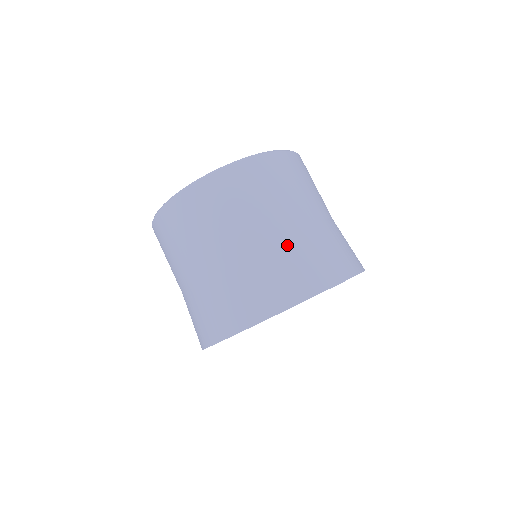
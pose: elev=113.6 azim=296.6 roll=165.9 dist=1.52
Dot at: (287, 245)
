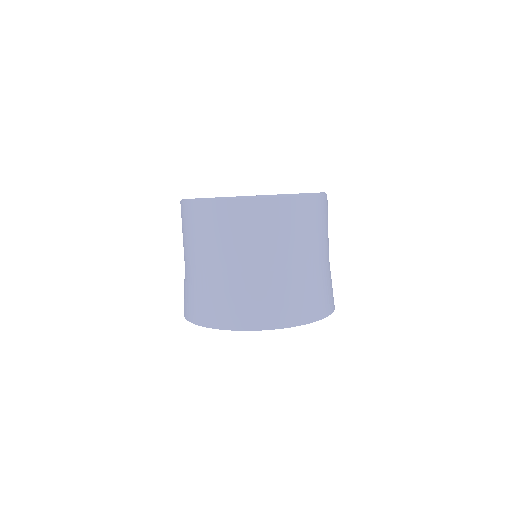
Dot at: (278, 281)
